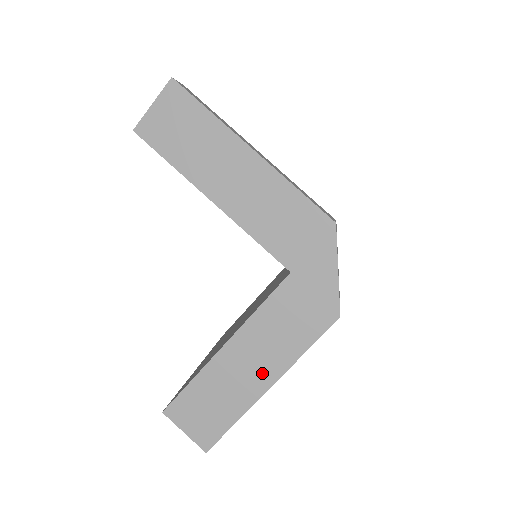
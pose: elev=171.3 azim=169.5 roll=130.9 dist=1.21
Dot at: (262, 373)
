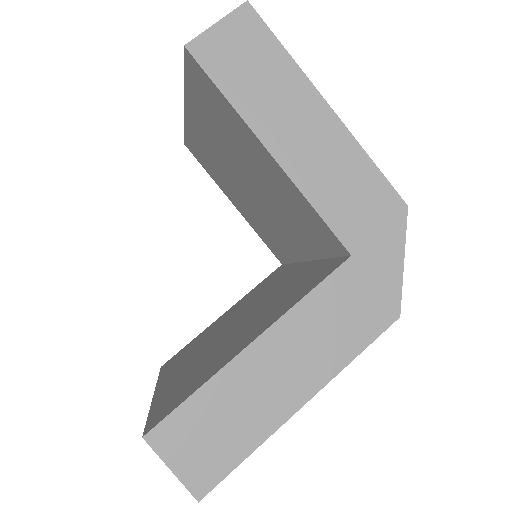
Dot at: (298, 383)
